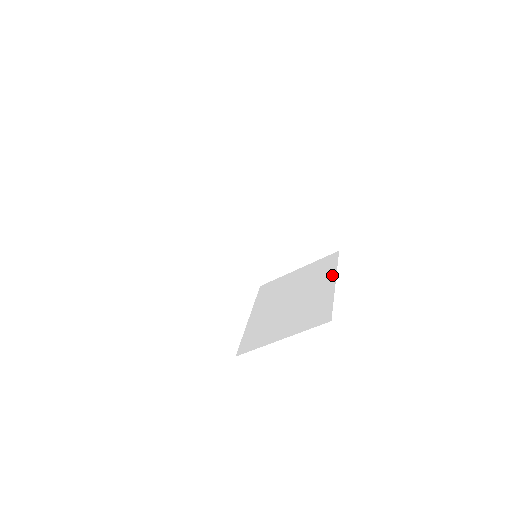
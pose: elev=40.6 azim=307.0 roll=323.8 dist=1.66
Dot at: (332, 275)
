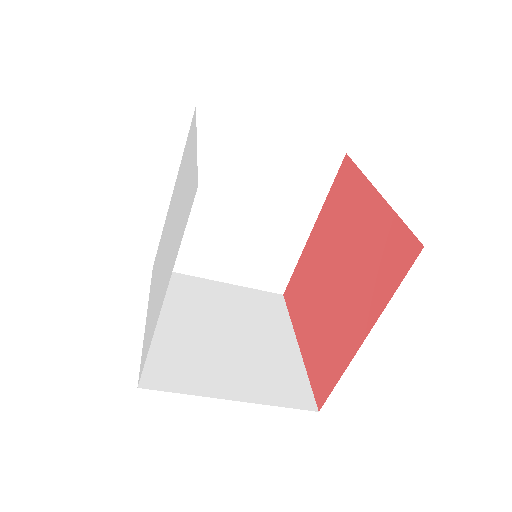
Dot at: (288, 329)
